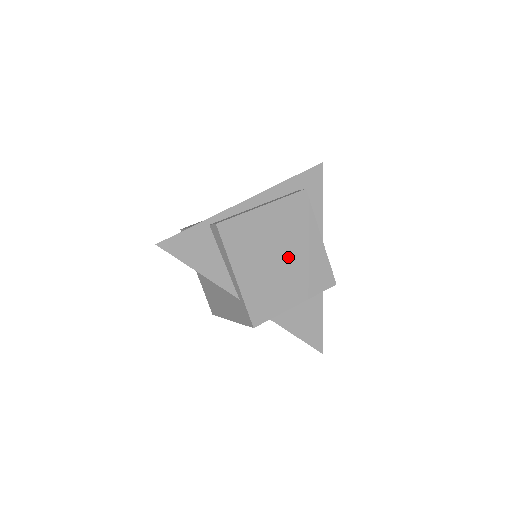
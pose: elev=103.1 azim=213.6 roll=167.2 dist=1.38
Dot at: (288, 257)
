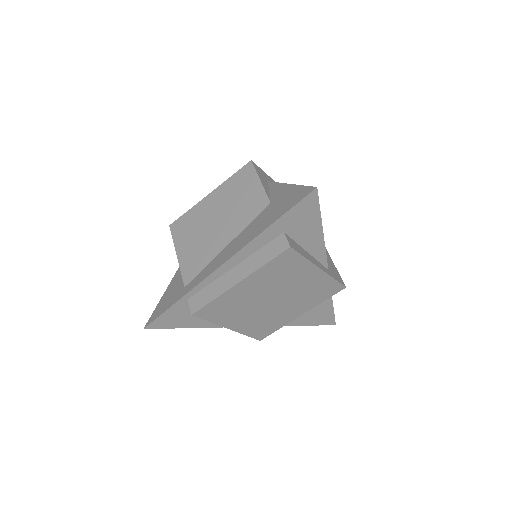
Dot at: (282, 297)
